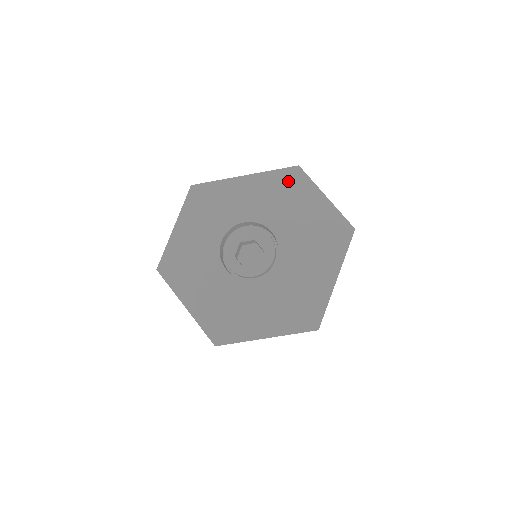
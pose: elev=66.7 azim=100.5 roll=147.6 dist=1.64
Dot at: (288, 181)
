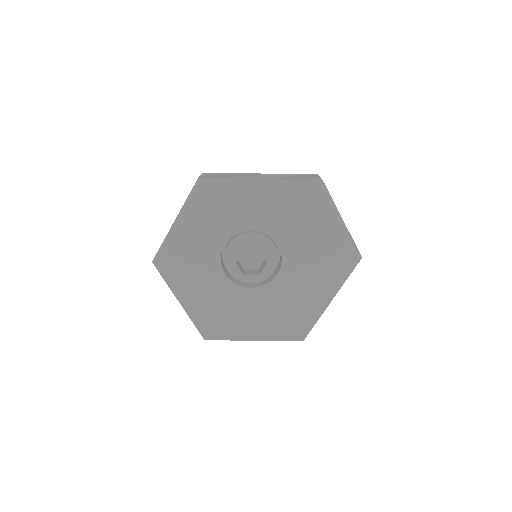
Dot at: (307, 195)
